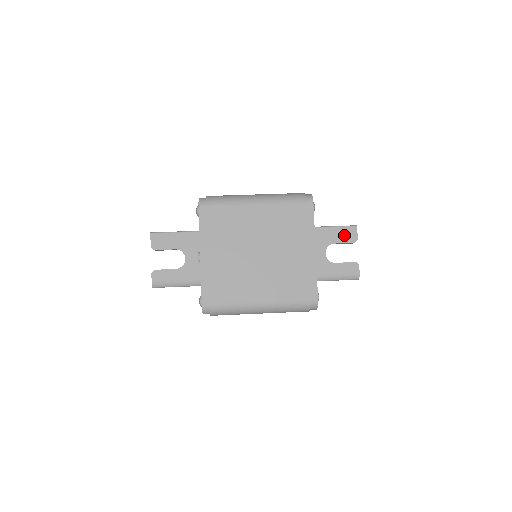
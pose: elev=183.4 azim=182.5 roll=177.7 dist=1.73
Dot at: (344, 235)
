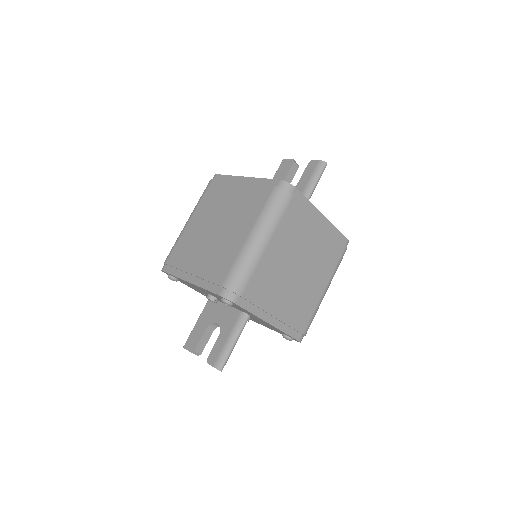
Dot at: (283, 171)
